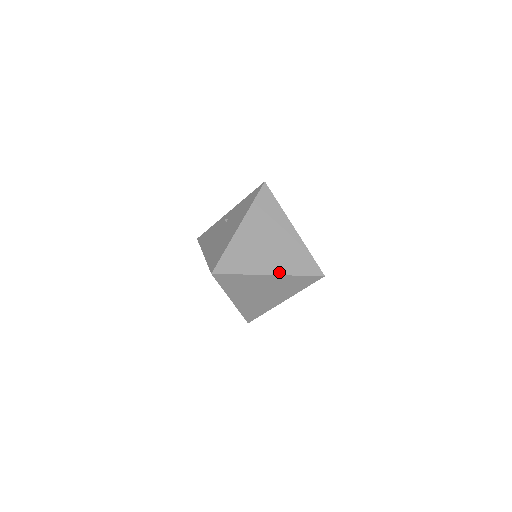
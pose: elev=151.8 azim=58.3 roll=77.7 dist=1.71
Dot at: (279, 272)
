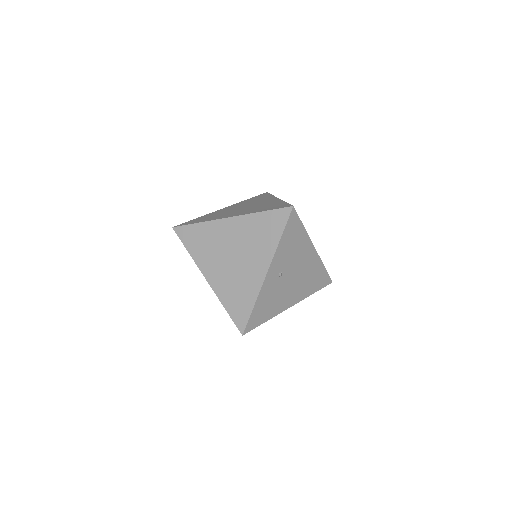
Dot at: (240, 215)
